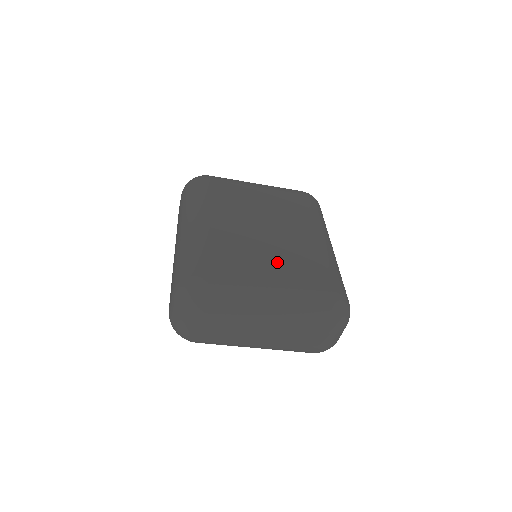
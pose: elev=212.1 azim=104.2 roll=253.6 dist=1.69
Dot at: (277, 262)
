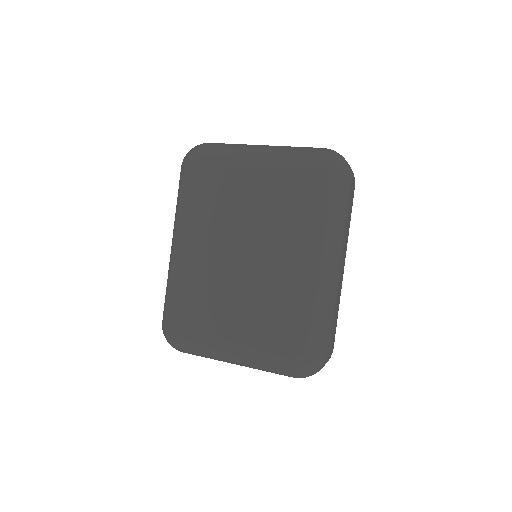
Dot at: (243, 310)
